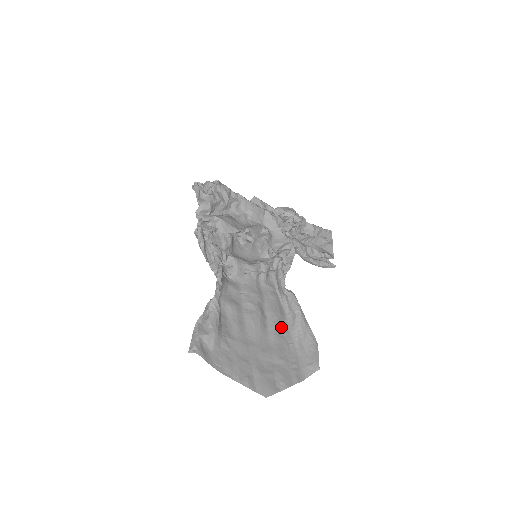
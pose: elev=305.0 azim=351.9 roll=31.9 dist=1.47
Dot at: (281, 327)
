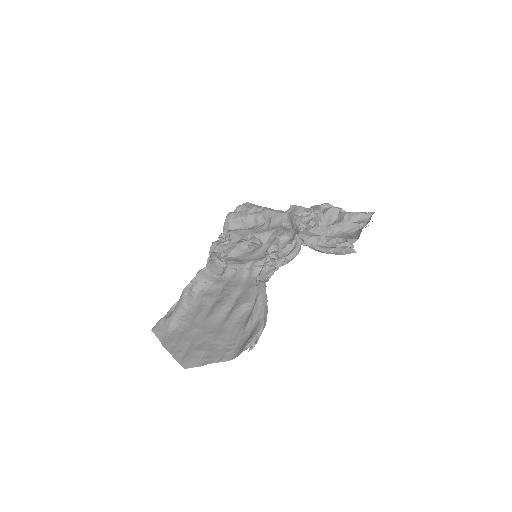
Dot at: (241, 314)
